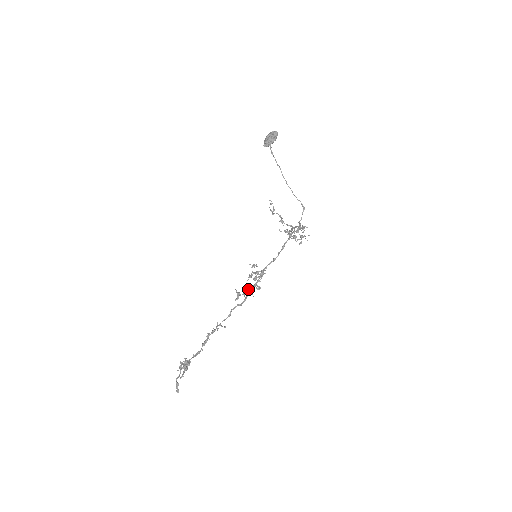
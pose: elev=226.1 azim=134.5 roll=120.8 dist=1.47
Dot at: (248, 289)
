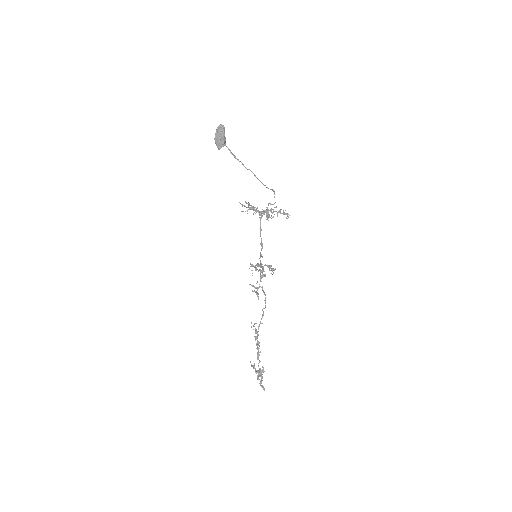
Dot at: occluded
